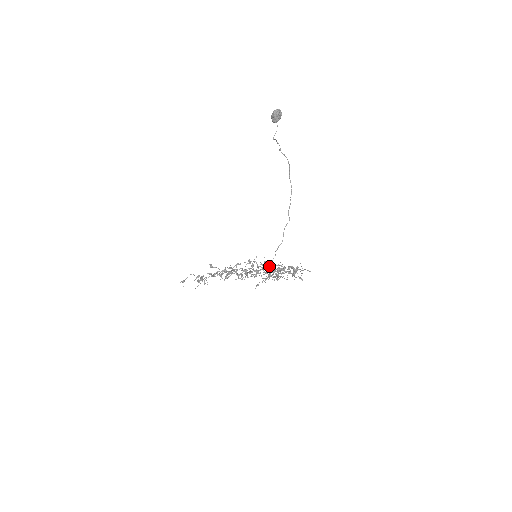
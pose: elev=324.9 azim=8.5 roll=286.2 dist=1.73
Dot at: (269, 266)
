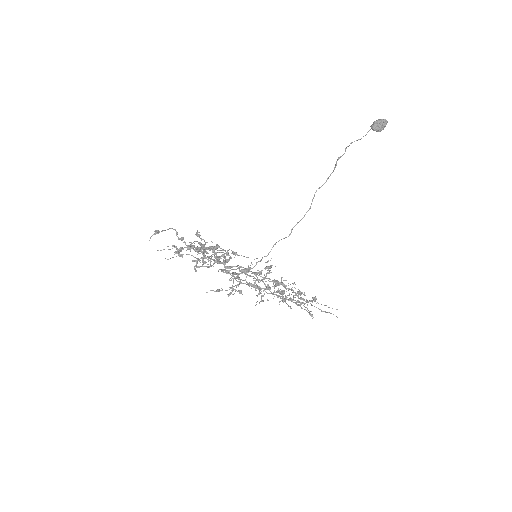
Dot at: occluded
